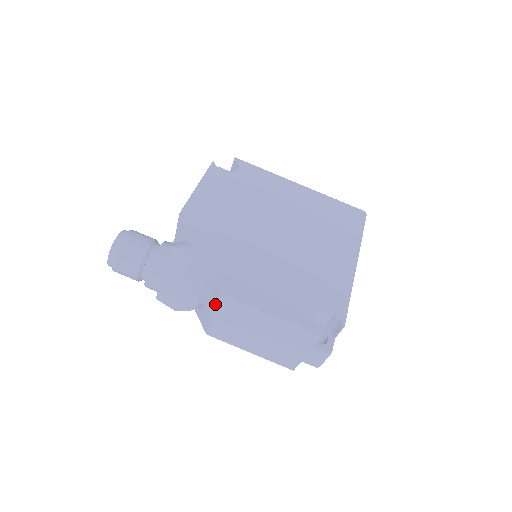
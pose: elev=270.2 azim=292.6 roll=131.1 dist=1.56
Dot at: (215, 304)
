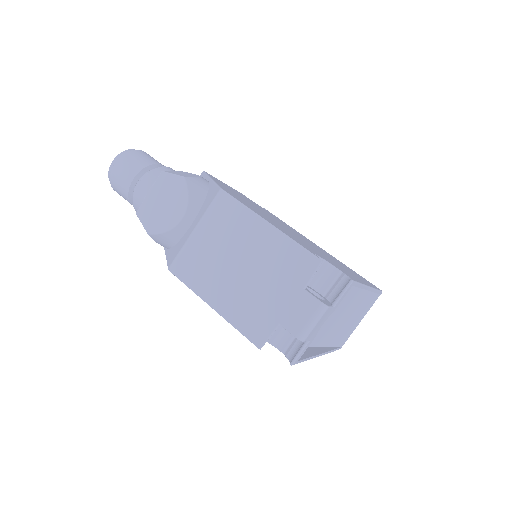
Dot at: (206, 209)
